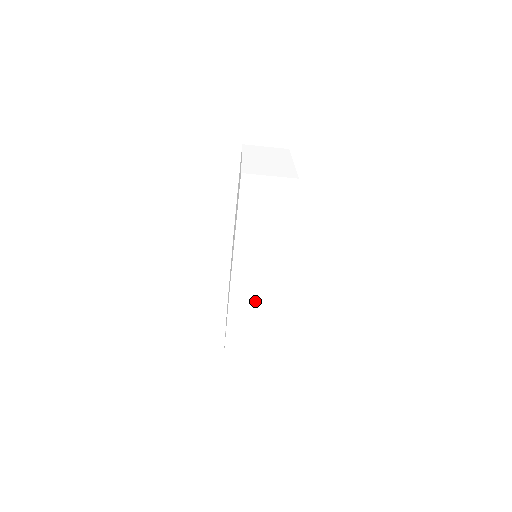
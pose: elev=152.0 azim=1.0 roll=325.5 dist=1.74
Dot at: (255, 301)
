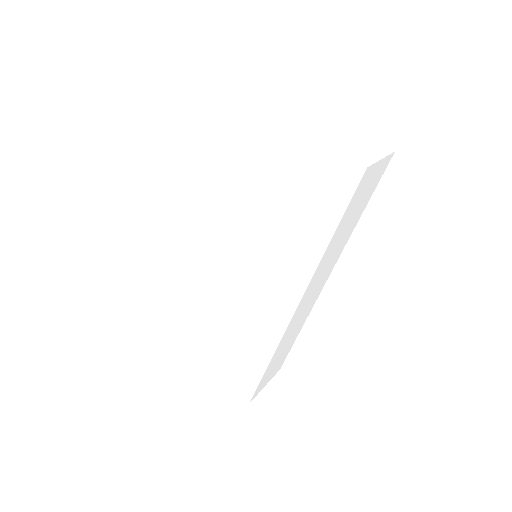
Dot at: (300, 318)
